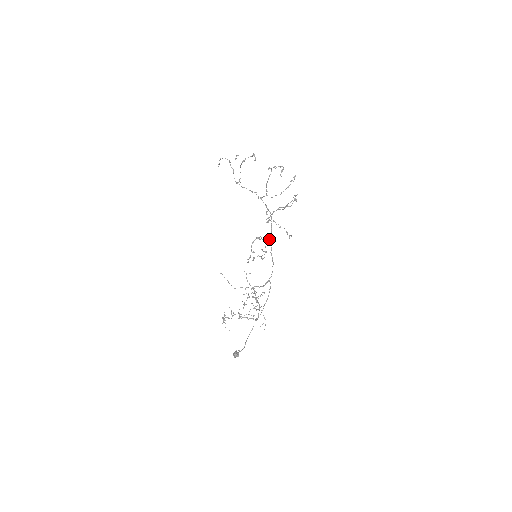
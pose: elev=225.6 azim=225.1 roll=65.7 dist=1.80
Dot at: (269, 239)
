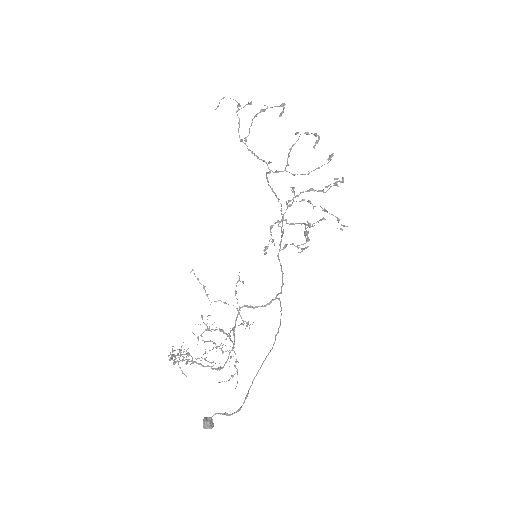
Dot at: occluded
